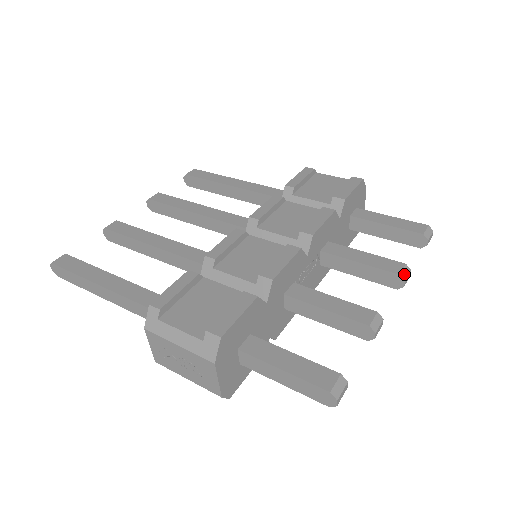
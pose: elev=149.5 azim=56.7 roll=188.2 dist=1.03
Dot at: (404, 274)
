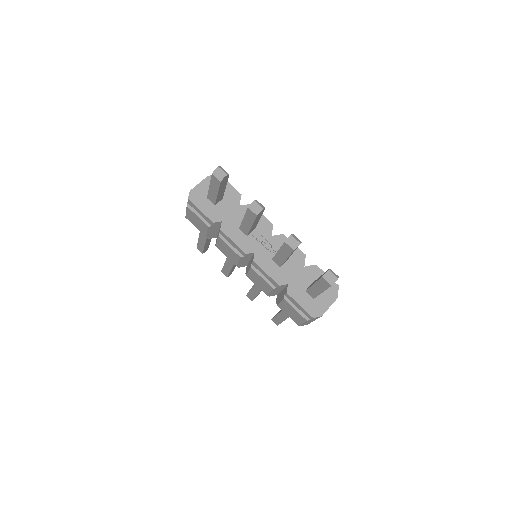
Dot at: (295, 237)
